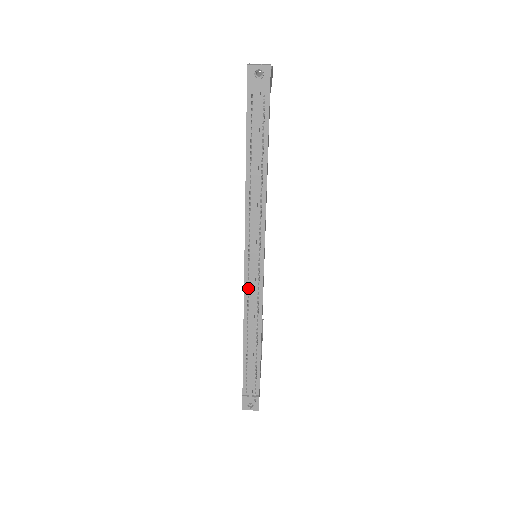
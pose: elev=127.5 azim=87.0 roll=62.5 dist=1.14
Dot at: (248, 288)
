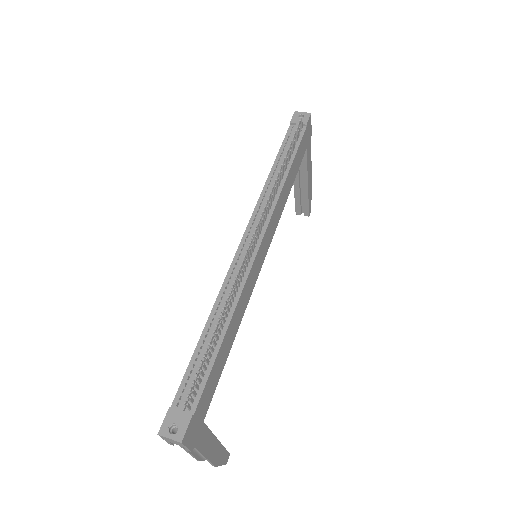
Dot at: (238, 261)
